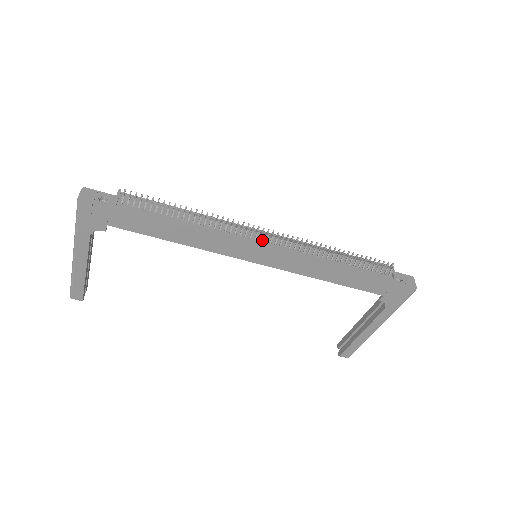
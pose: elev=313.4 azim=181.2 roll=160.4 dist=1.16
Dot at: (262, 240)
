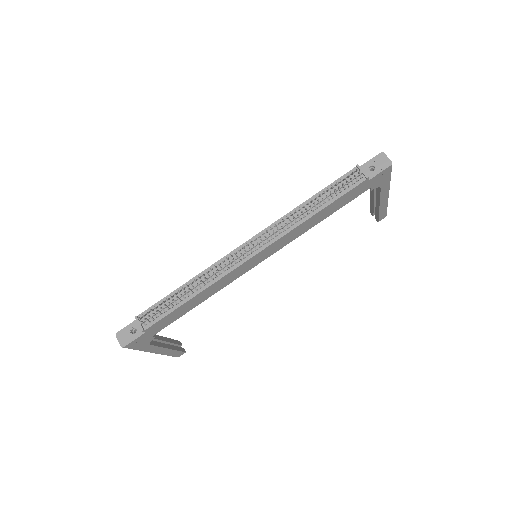
Dot at: (249, 253)
